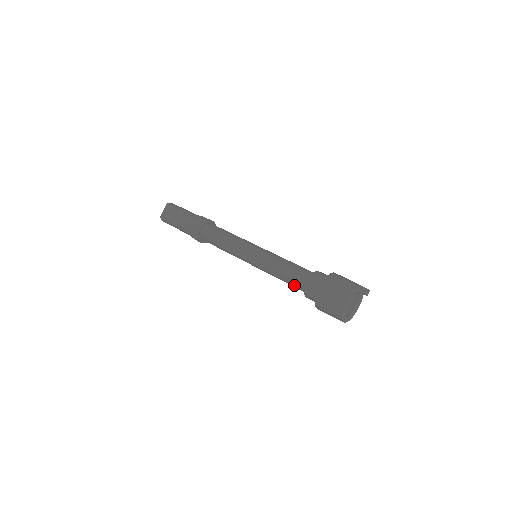
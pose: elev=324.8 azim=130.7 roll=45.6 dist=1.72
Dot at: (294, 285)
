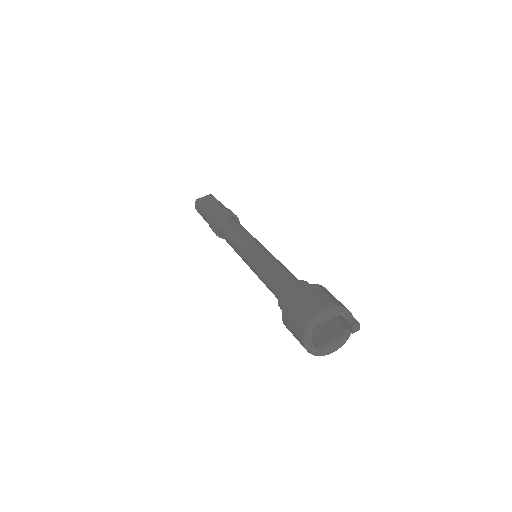
Dot at: (275, 286)
